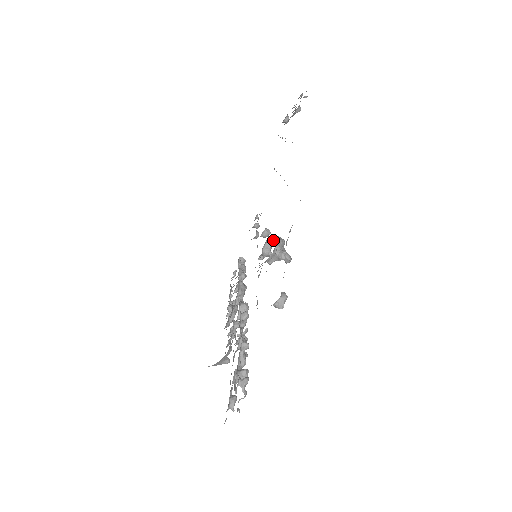
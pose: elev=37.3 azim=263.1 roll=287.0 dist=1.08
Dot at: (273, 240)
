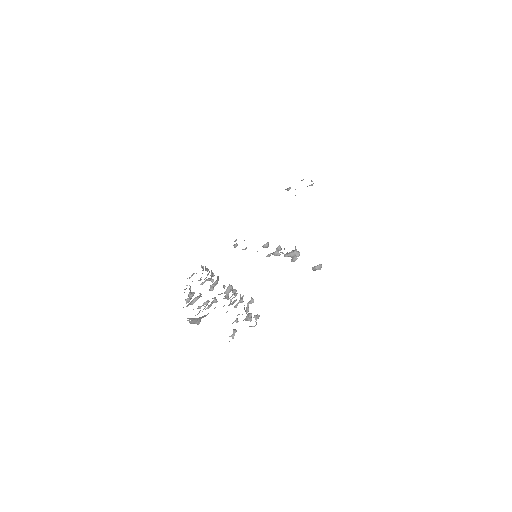
Dot at: occluded
